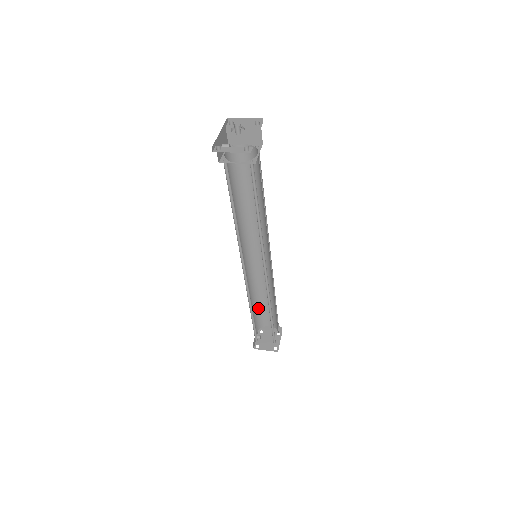
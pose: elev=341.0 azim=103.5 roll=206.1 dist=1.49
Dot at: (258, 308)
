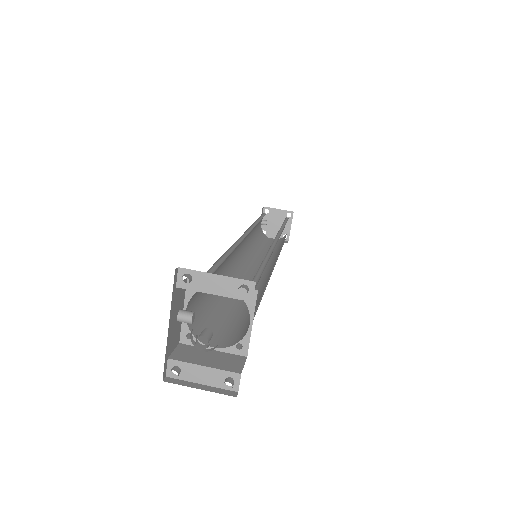
Dot at: occluded
